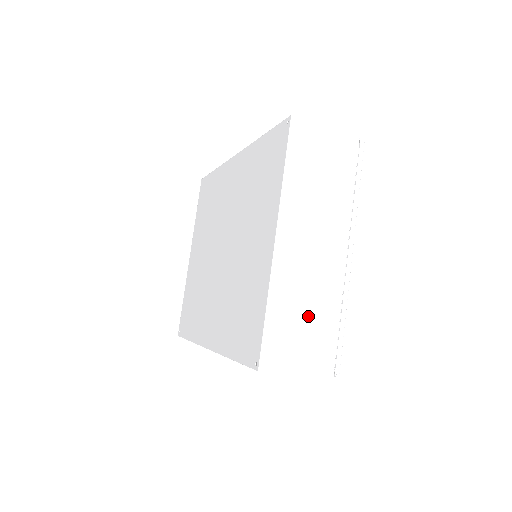
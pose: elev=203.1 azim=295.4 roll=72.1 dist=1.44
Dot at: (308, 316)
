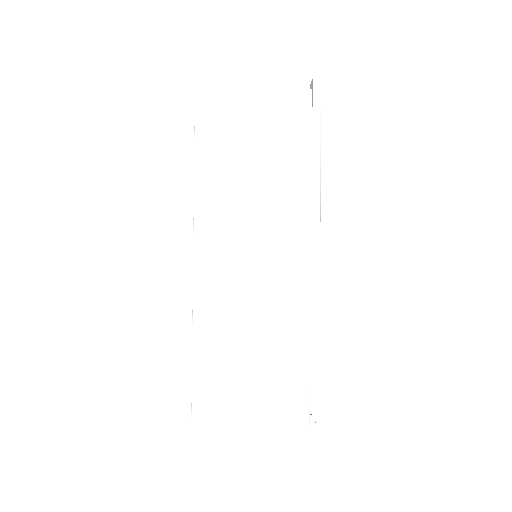
Dot at: (257, 346)
